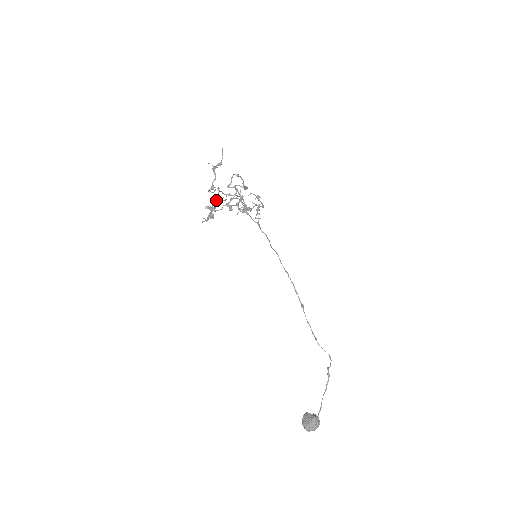
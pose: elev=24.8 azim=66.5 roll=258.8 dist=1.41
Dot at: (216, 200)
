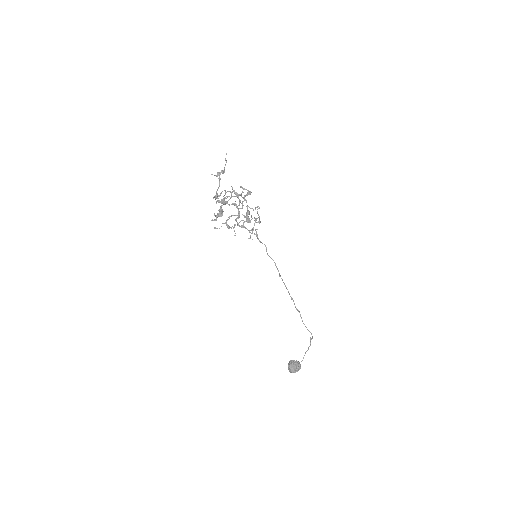
Dot at: (224, 199)
